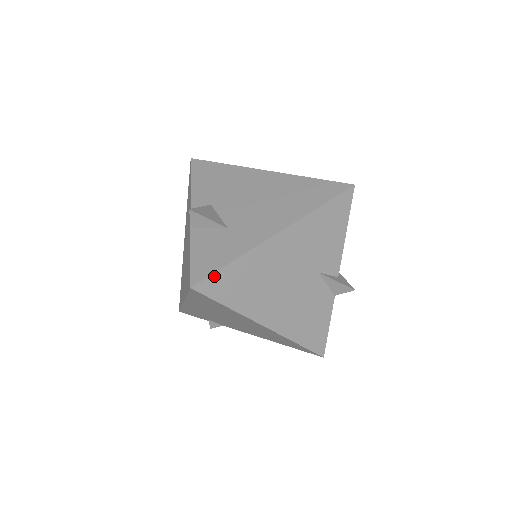
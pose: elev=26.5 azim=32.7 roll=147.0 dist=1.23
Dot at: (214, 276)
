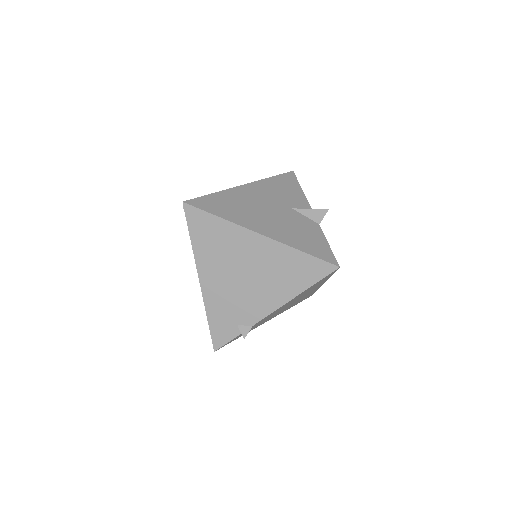
Dot at: (200, 199)
